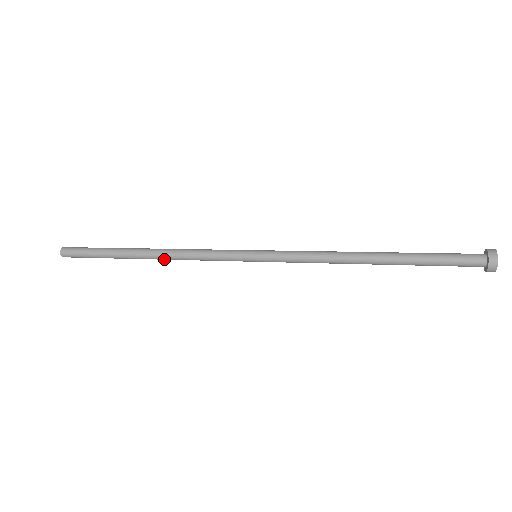
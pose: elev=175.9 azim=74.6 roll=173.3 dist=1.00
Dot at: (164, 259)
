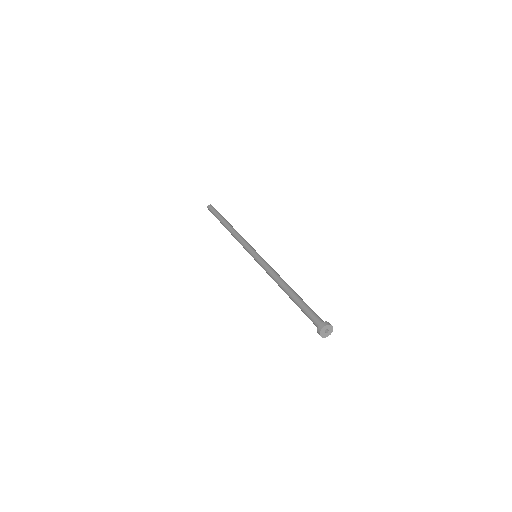
Dot at: occluded
